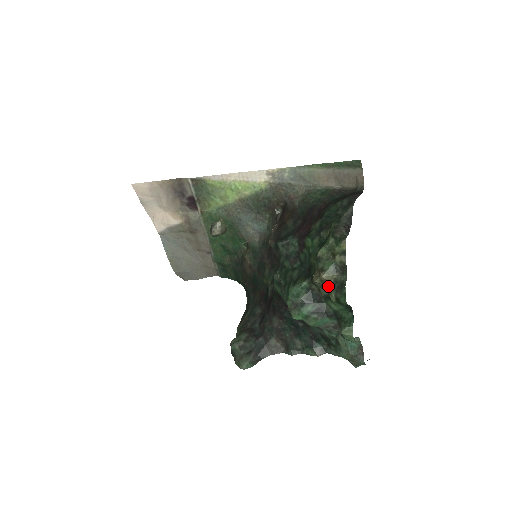
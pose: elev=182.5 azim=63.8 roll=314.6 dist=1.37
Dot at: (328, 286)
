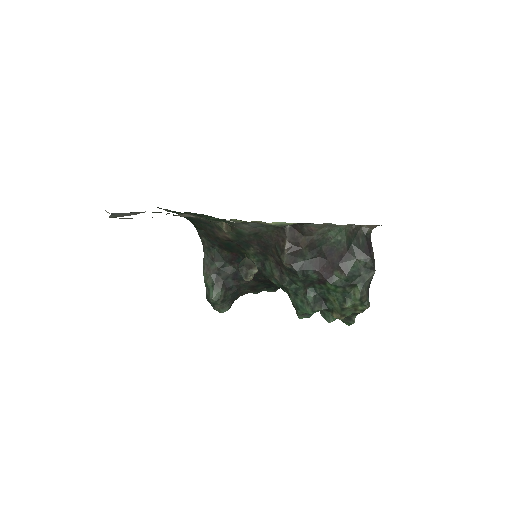
Dot at: occluded
